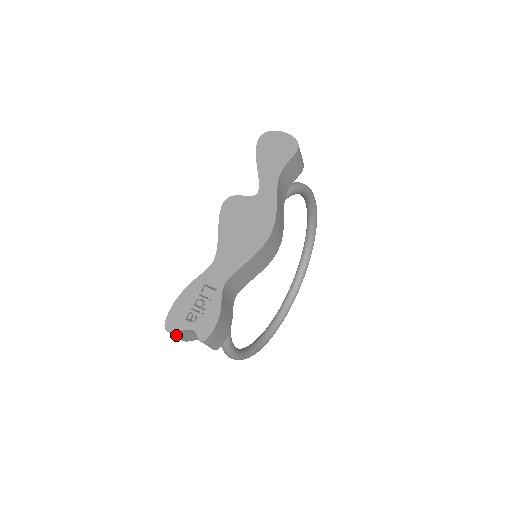
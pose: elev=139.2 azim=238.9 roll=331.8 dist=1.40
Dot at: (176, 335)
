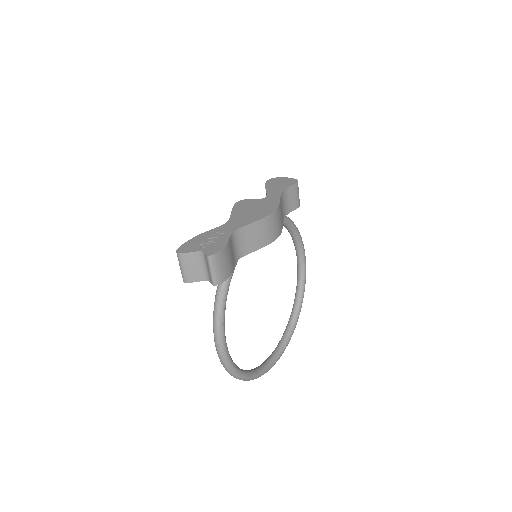
Dot at: (184, 263)
